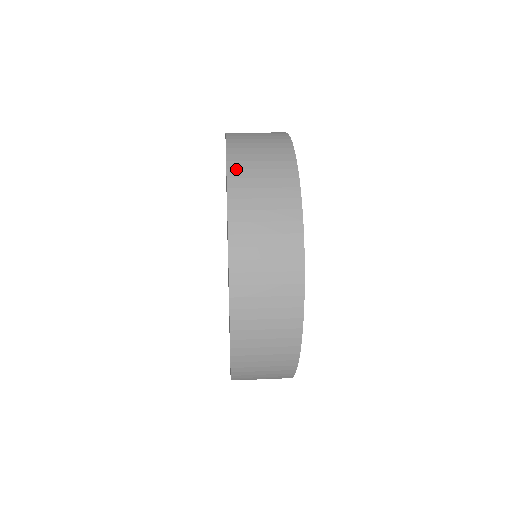
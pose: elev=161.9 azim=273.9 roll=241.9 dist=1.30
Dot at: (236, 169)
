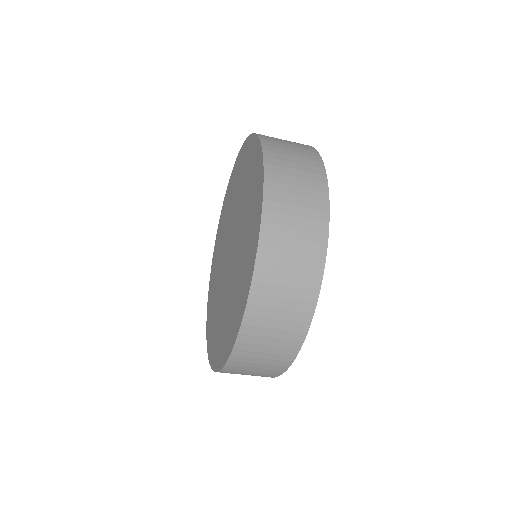
Dot at: (272, 157)
